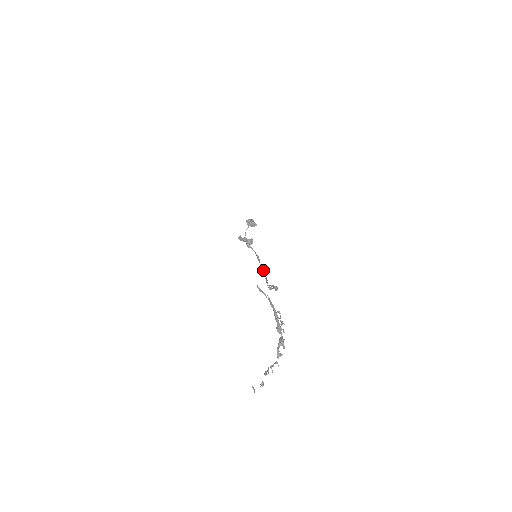
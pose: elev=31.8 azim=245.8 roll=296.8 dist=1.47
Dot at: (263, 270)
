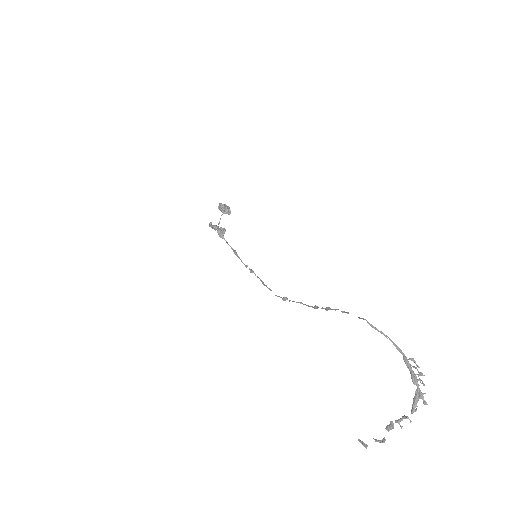
Dot at: (251, 270)
